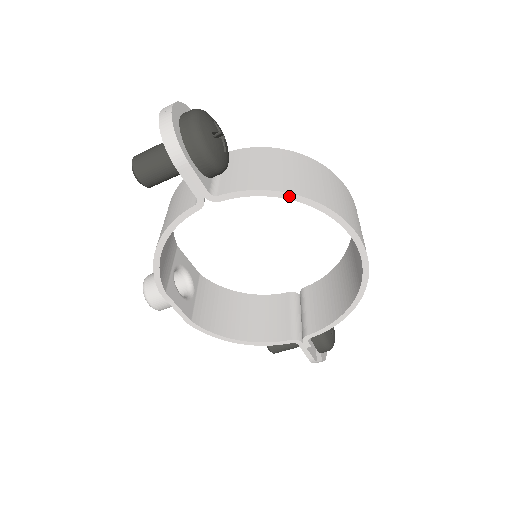
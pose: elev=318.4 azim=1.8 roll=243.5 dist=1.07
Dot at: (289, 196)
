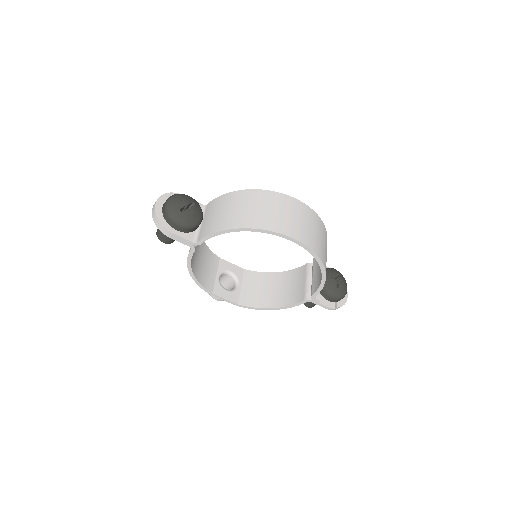
Dot at: (232, 230)
